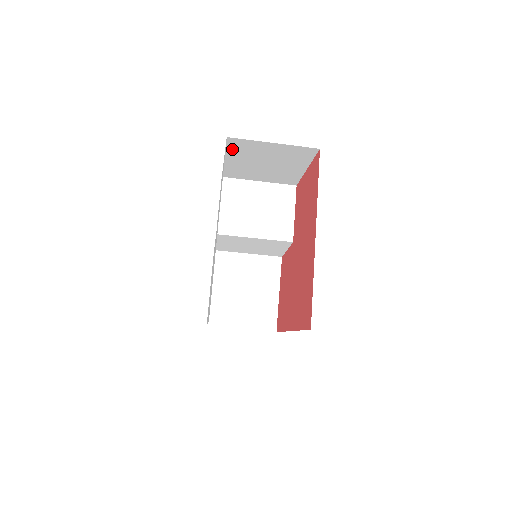
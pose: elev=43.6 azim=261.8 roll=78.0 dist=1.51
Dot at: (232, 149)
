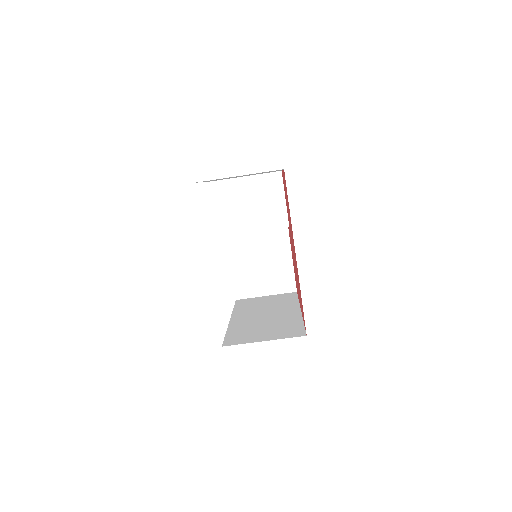
Dot at: (205, 181)
